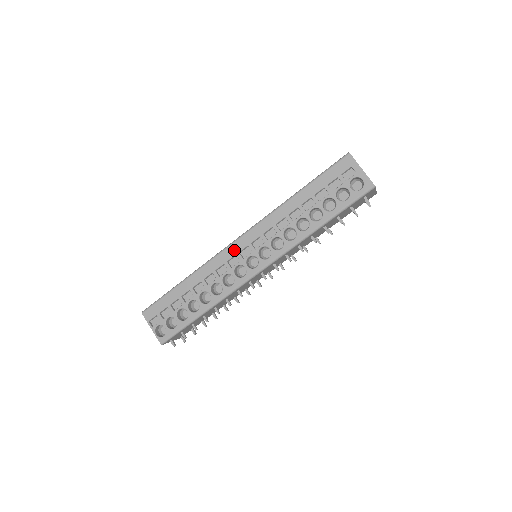
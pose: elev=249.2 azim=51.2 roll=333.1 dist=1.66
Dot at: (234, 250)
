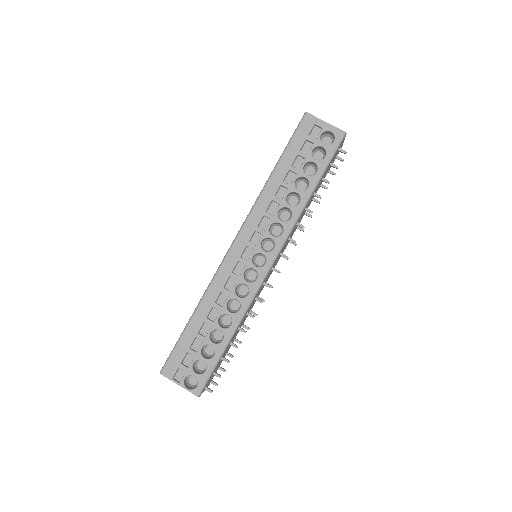
Dot at: (234, 257)
